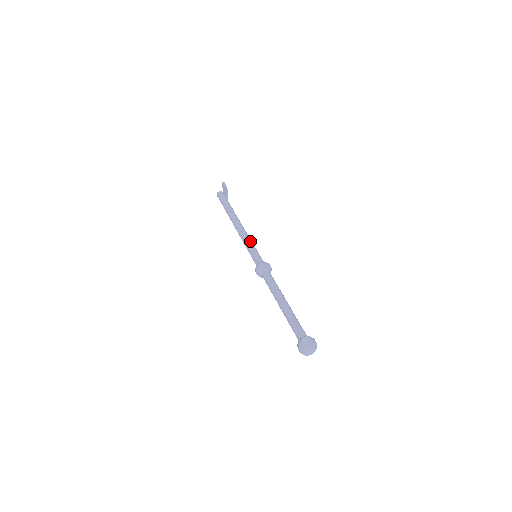
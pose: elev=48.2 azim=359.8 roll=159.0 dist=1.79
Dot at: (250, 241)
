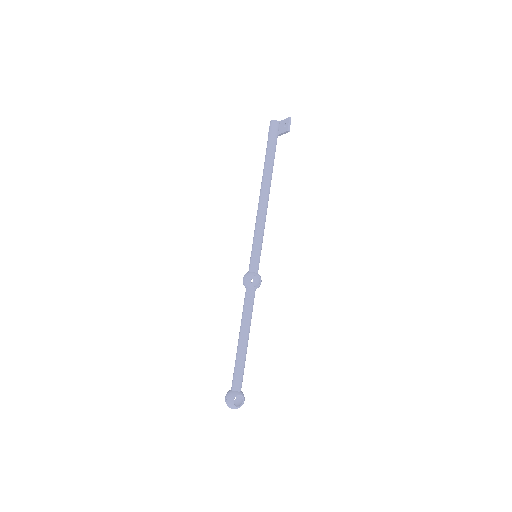
Dot at: (263, 233)
